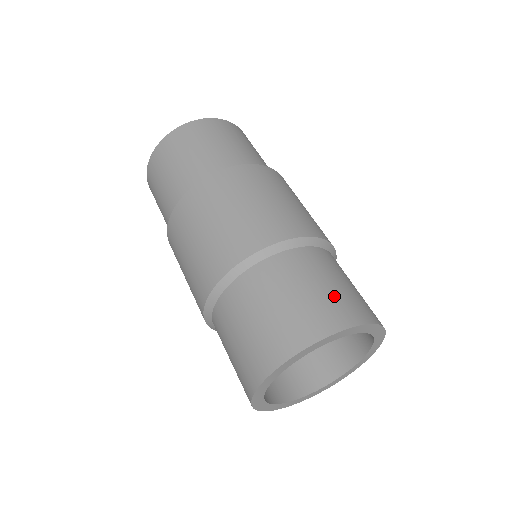
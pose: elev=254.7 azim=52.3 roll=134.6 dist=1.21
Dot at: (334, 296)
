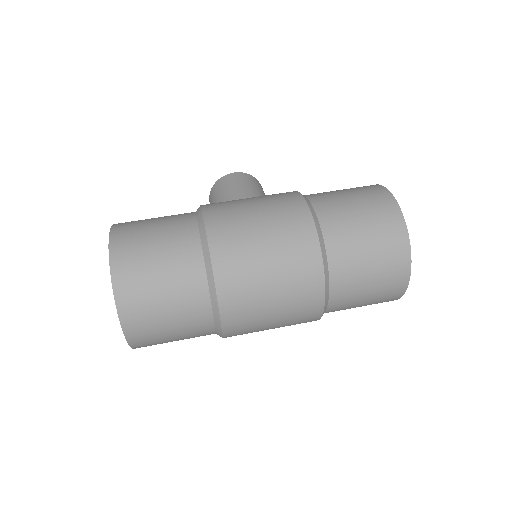
Dot at: (378, 232)
